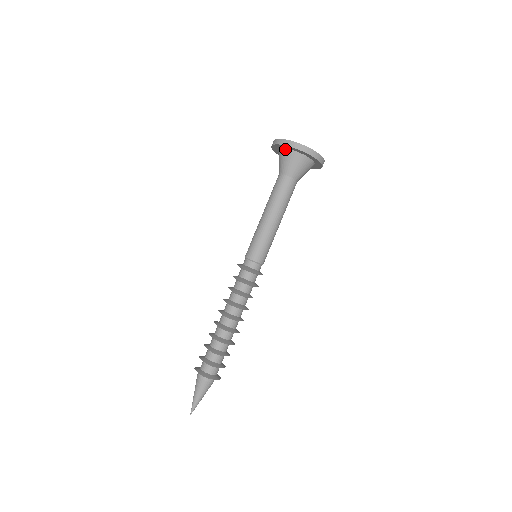
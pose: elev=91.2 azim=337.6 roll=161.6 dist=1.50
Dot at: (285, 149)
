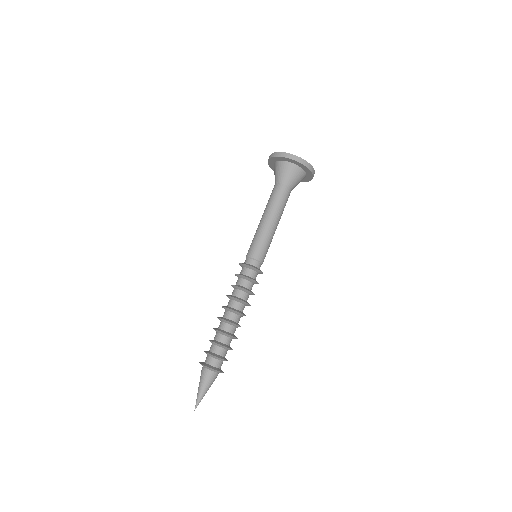
Dot at: (280, 161)
